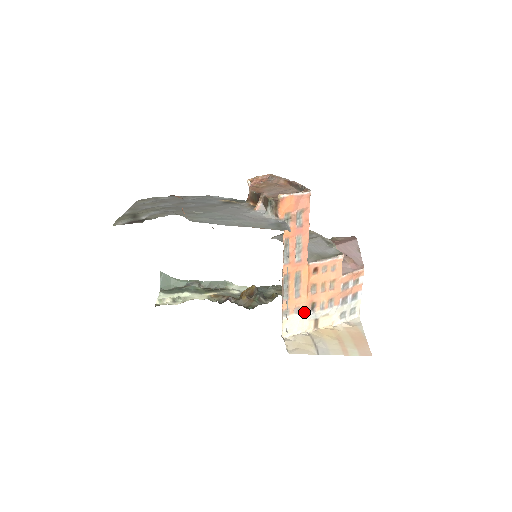
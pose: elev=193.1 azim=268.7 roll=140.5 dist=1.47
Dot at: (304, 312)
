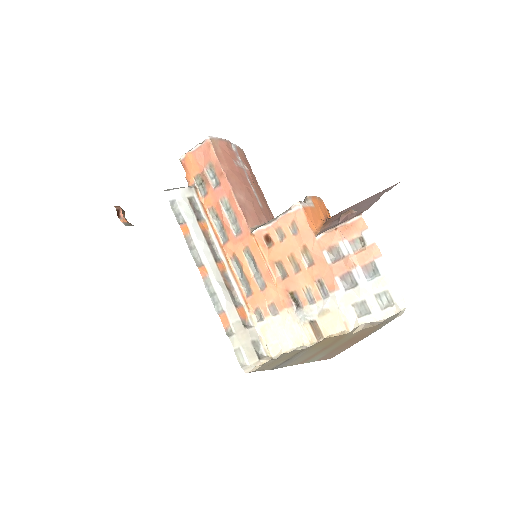
Dot at: (285, 311)
